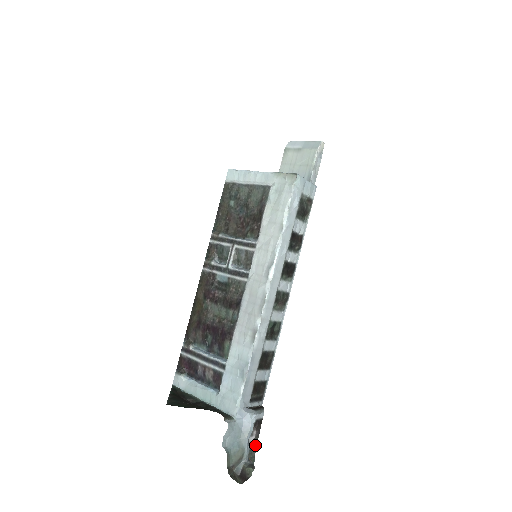
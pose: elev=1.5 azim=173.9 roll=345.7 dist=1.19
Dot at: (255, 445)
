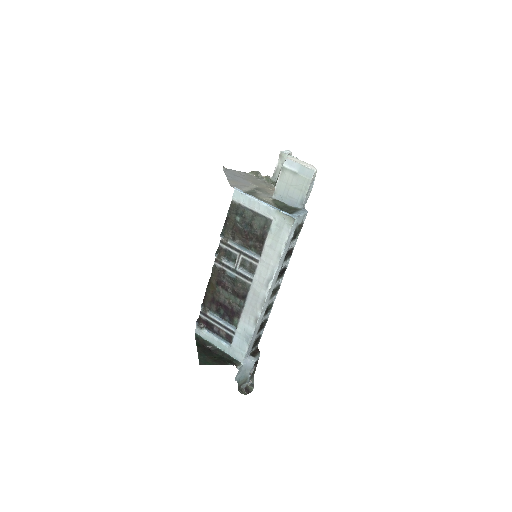
Dot at: (254, 373)
